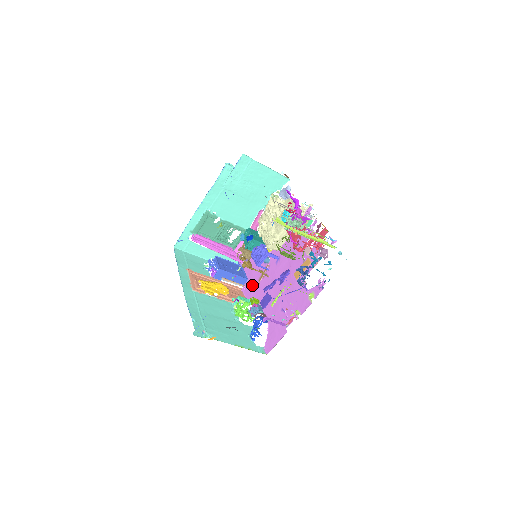
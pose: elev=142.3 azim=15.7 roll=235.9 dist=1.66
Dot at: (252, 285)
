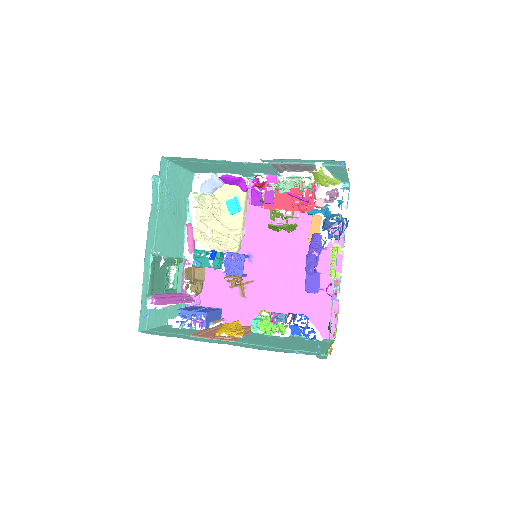
Dot at: (236, 308)
